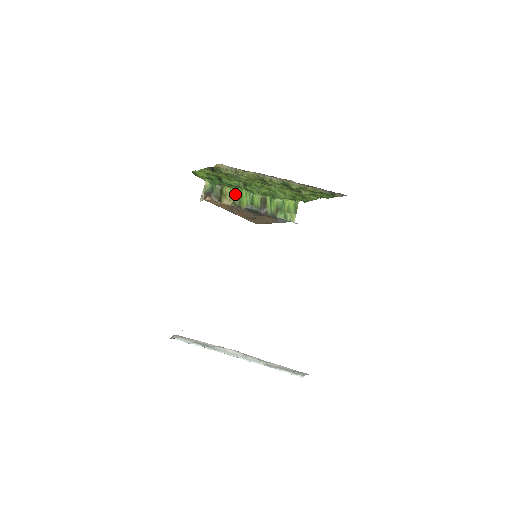
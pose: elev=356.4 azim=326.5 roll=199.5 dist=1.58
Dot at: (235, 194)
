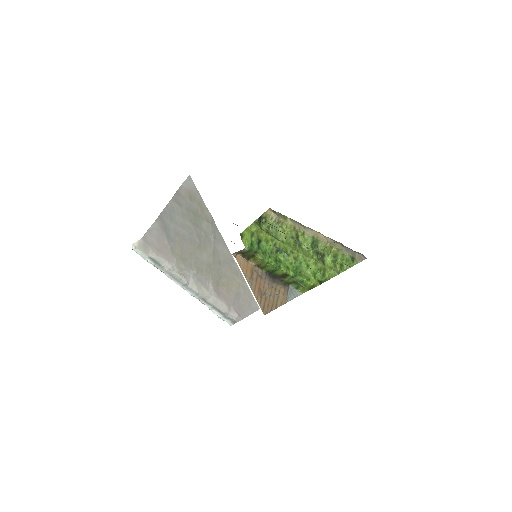
Dot at: (264, 262)
